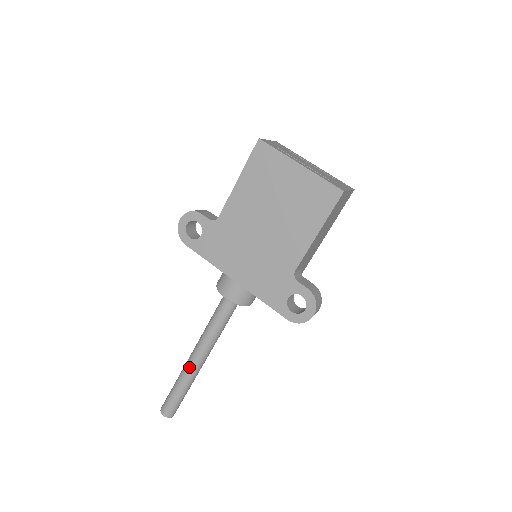
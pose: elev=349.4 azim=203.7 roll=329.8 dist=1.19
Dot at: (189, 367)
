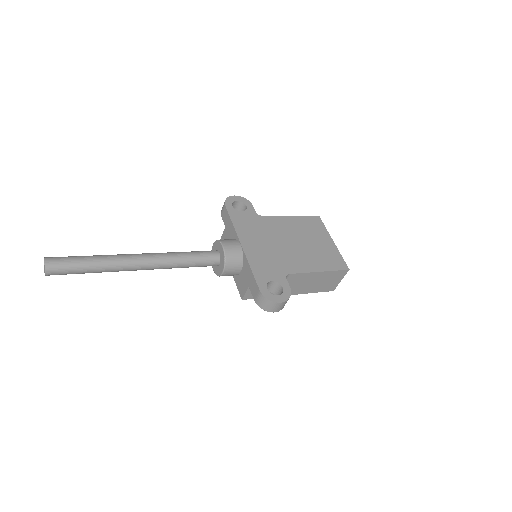
Dot at: (127, 256)
